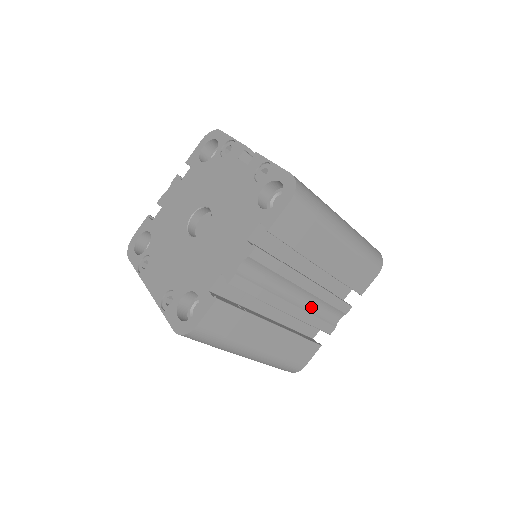
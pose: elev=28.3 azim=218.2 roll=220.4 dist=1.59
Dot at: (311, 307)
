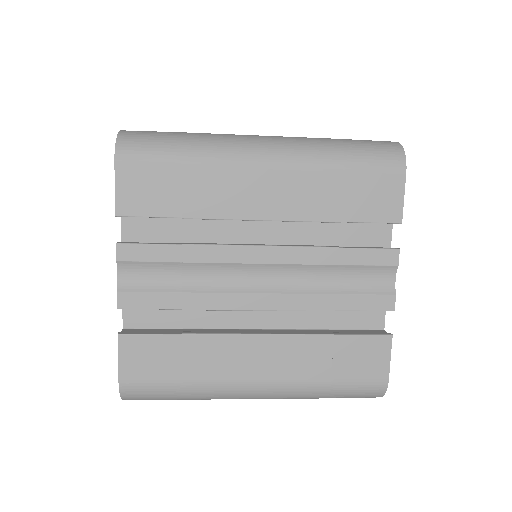
Dot at: (307, 284)
